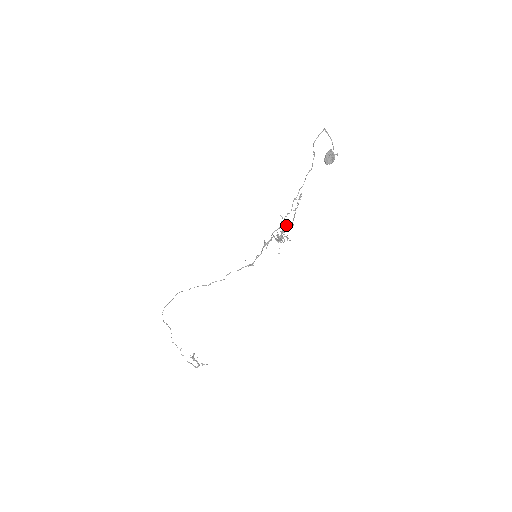
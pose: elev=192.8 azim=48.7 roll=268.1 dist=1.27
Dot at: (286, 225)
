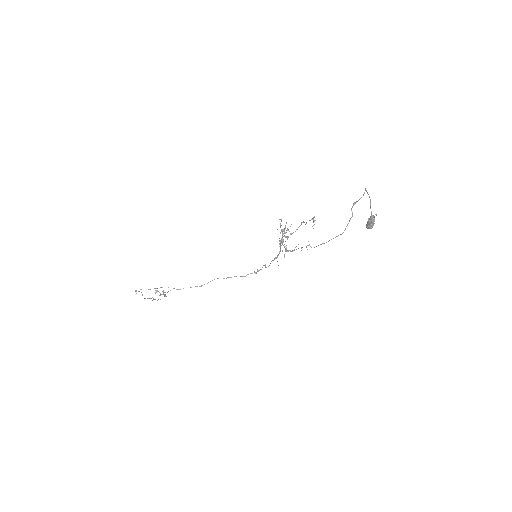
Dot at: (287, 229)
